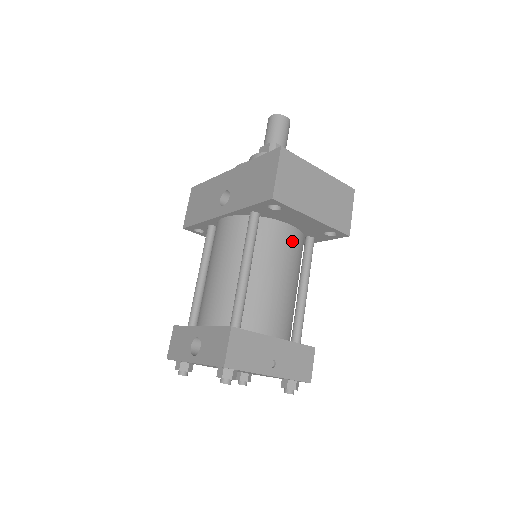
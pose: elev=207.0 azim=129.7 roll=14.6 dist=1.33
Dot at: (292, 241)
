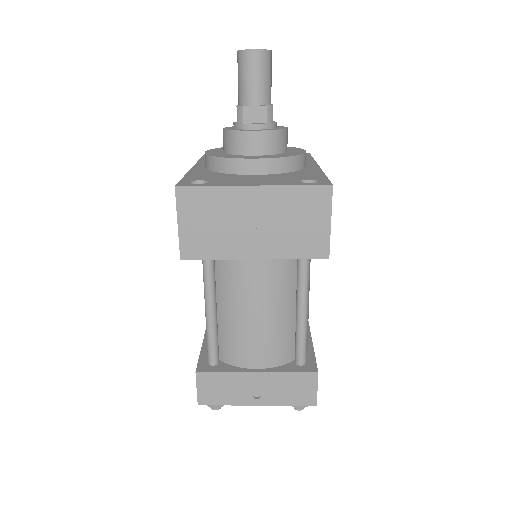
Dot at: (263, 263)
